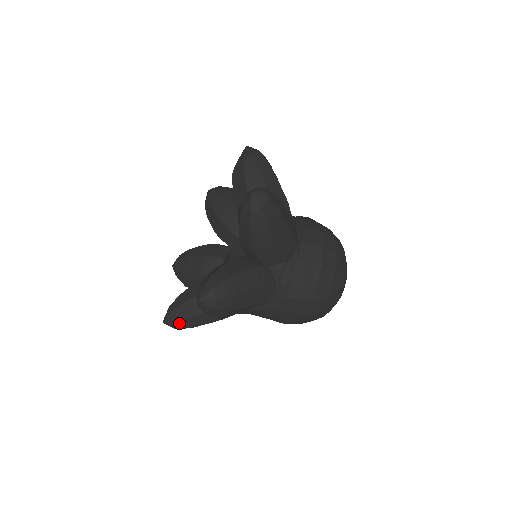
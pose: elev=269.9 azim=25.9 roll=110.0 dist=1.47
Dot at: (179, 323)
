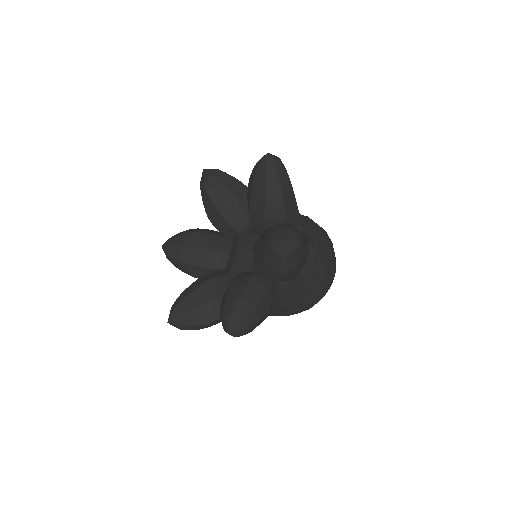
Dot at: (245, 321)
